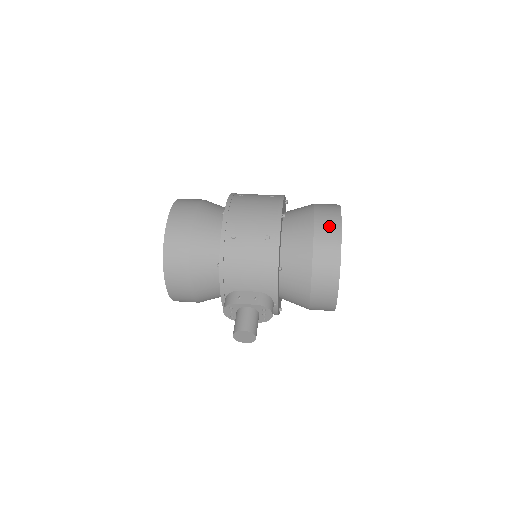
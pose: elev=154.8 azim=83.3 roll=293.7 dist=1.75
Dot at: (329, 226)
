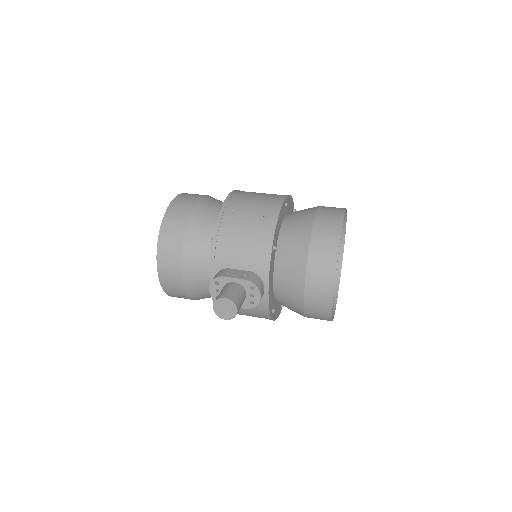
Dot at: (331, 215)
